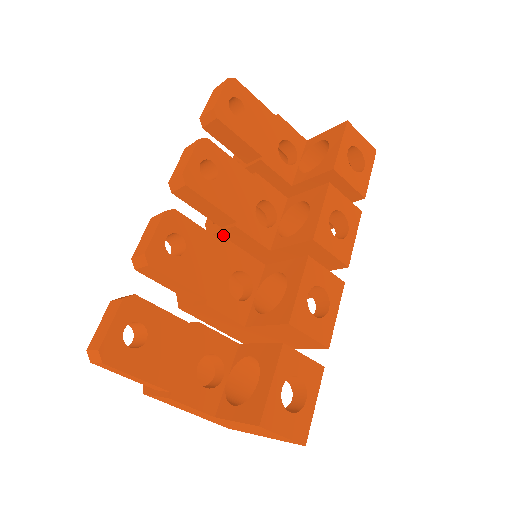
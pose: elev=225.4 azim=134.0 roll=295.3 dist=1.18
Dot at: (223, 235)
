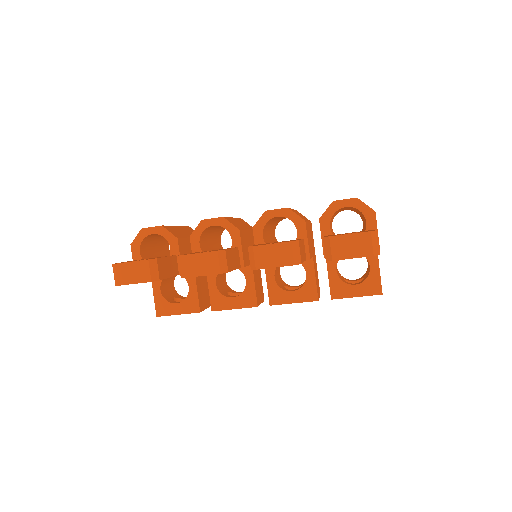
Dot at: (256, 243)
